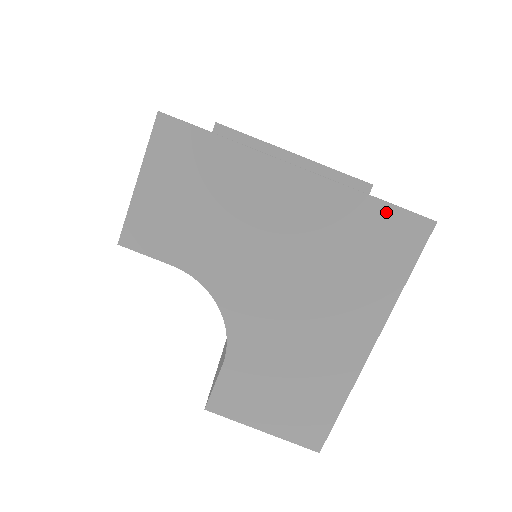
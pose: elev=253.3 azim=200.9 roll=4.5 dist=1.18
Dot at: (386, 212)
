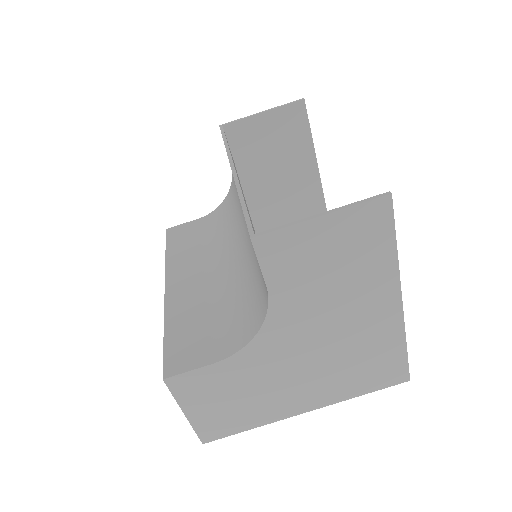
Dot at: (401, 359)
